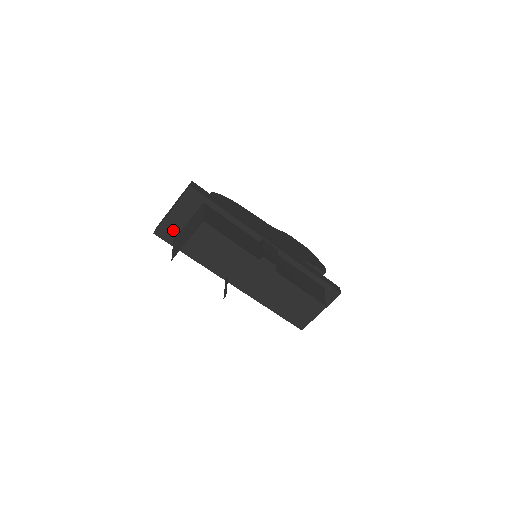
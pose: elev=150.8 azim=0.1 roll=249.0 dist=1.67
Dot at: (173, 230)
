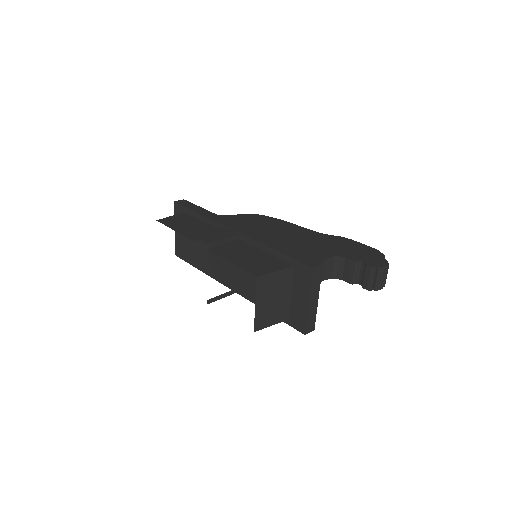
Dot at: (182, 247)
